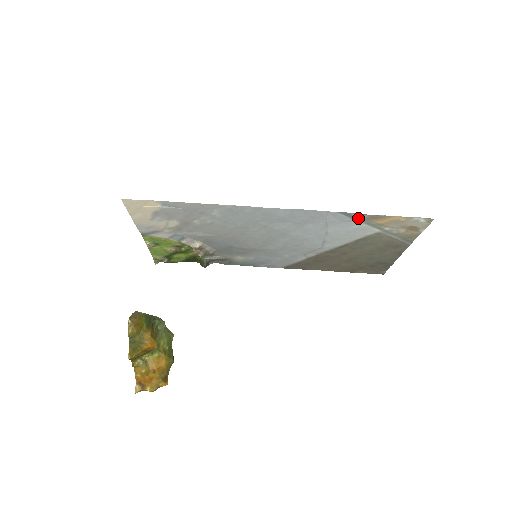
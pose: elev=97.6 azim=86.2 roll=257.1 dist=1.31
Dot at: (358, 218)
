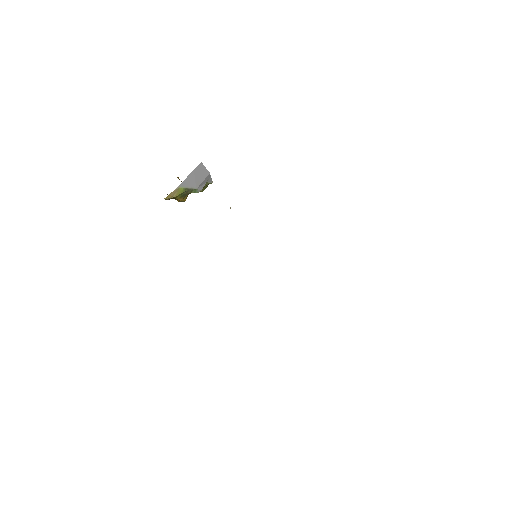
Dot at: occluded
